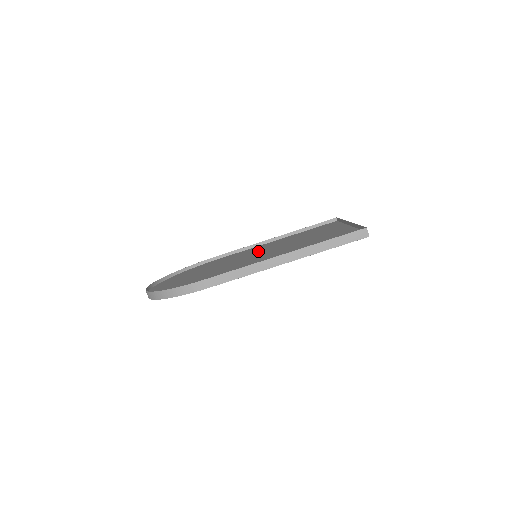
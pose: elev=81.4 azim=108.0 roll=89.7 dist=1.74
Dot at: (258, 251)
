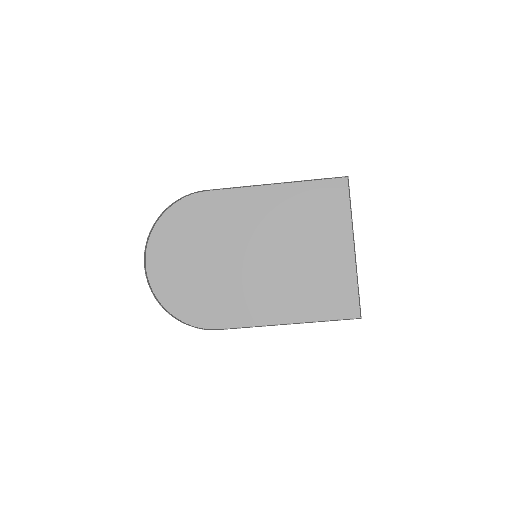
Dot at: (256, 232)
